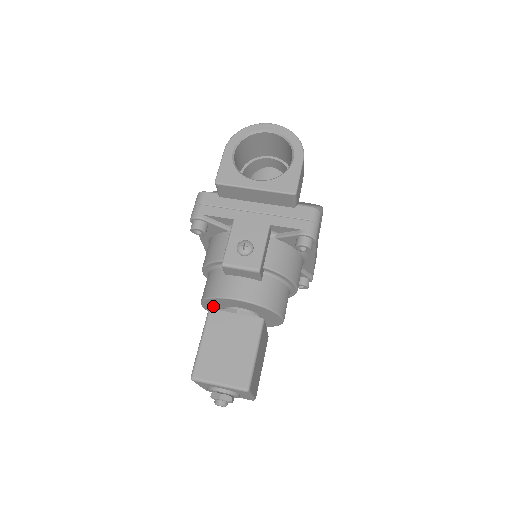
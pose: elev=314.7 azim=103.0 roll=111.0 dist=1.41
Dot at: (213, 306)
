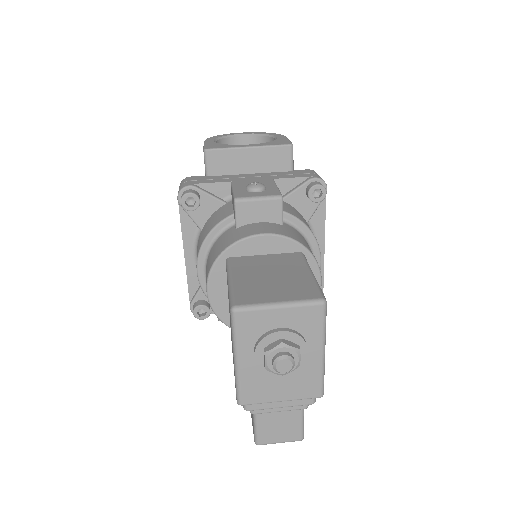
Dot at: (225, 282)
